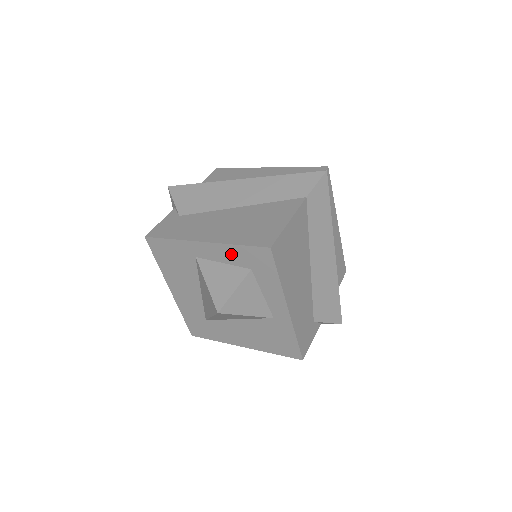
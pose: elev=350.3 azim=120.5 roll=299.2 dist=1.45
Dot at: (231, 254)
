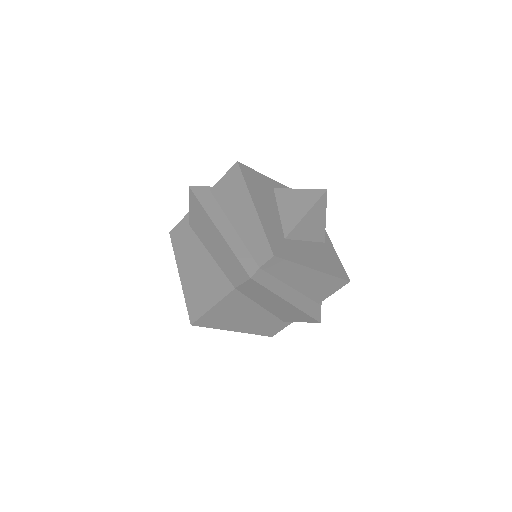
Dot at: occluded
